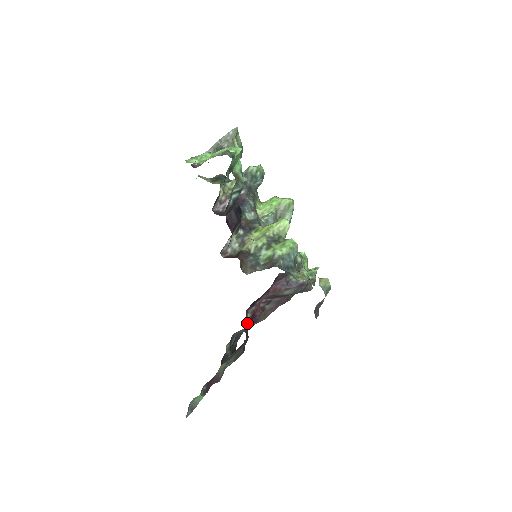
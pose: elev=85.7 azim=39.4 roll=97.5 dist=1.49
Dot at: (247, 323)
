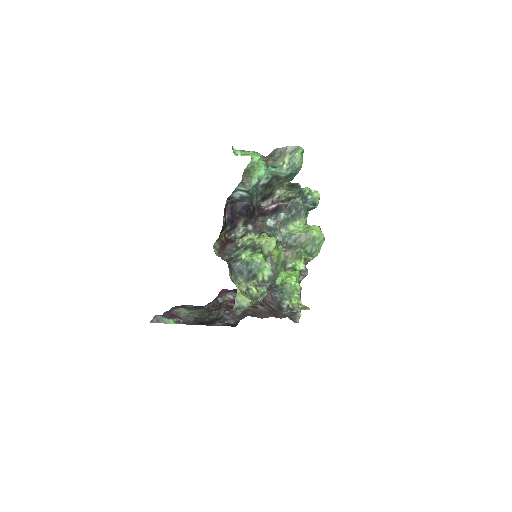
Dot at: (229, 302)
